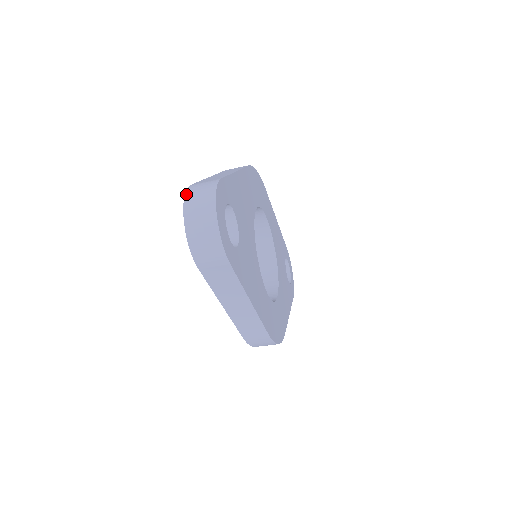
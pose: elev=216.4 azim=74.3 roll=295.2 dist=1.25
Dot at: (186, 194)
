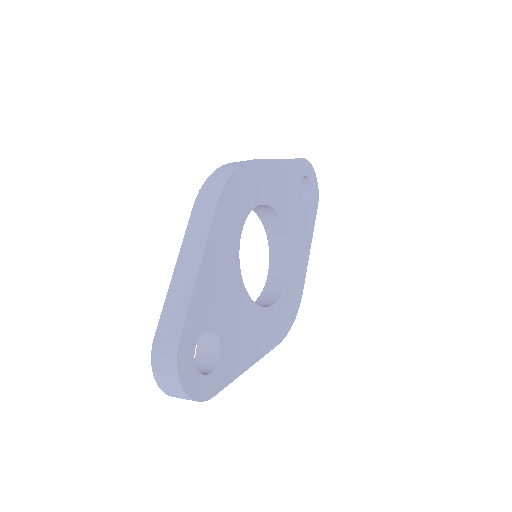
Dot at: (152, 363)
